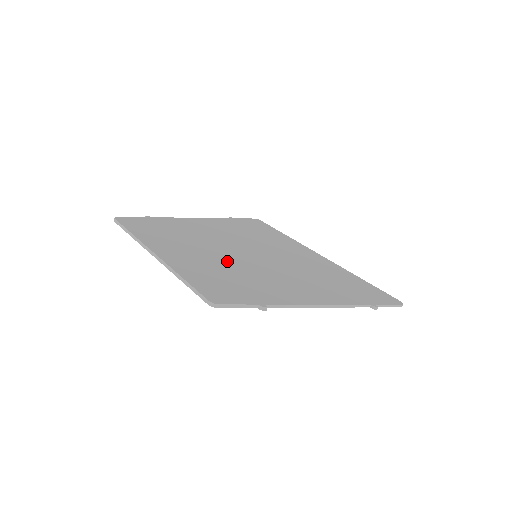
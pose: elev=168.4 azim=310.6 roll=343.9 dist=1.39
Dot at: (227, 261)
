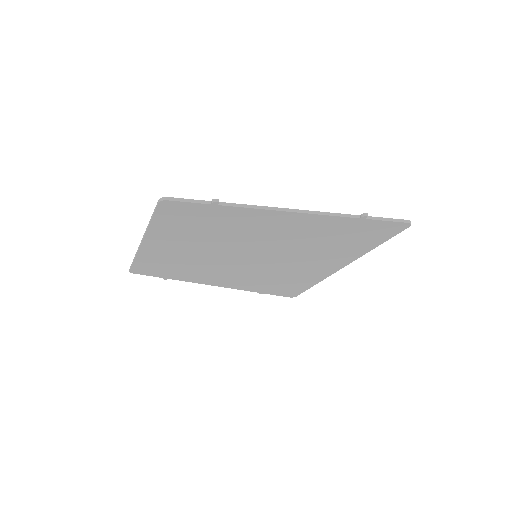
Dot at: occluded
